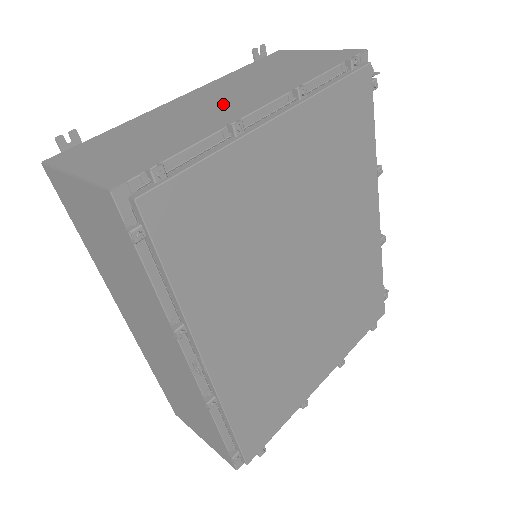
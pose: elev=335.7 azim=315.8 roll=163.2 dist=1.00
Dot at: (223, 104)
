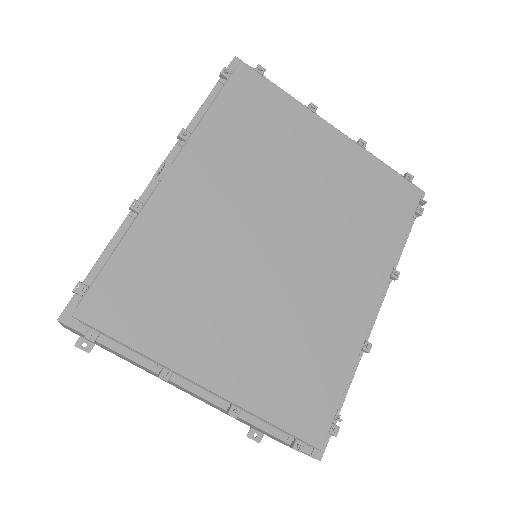
Dot at: occluded
